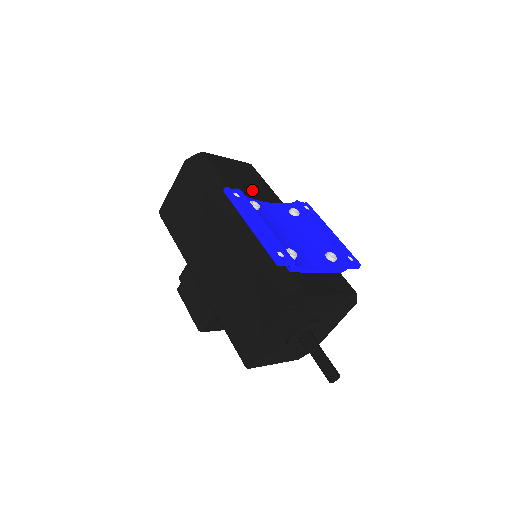
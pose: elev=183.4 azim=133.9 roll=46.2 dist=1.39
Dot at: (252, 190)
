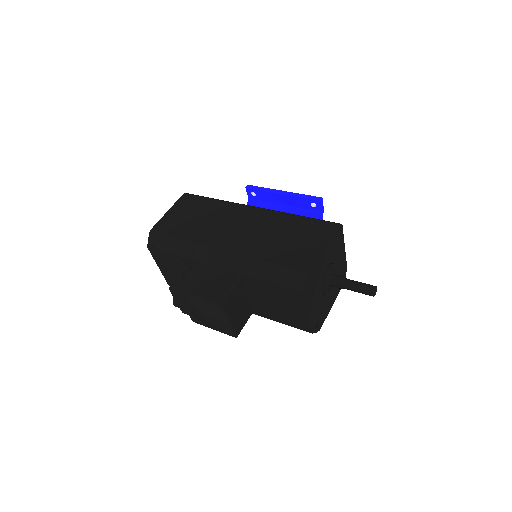
Dot at: occluded
